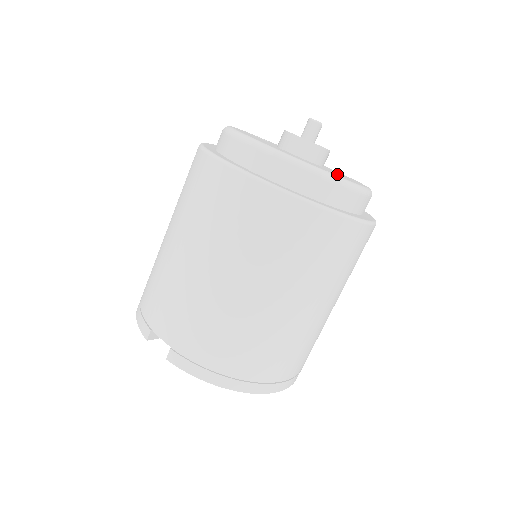
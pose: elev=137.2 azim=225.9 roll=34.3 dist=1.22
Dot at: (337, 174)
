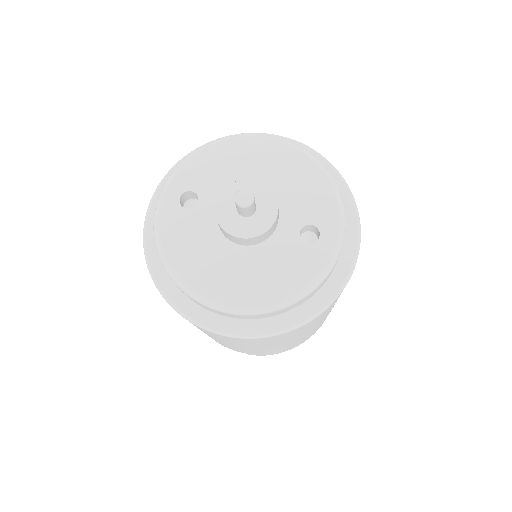
Dot at: (301, 229)
